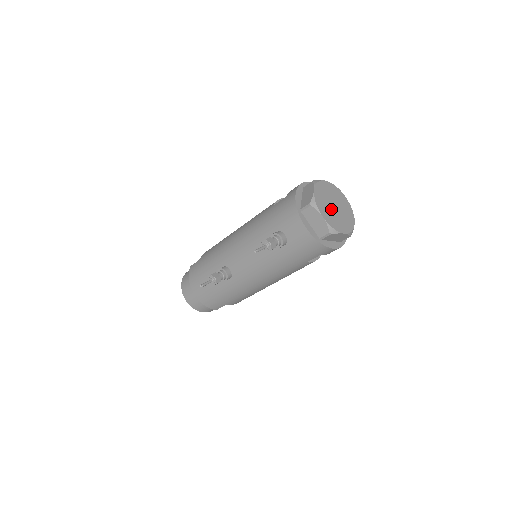
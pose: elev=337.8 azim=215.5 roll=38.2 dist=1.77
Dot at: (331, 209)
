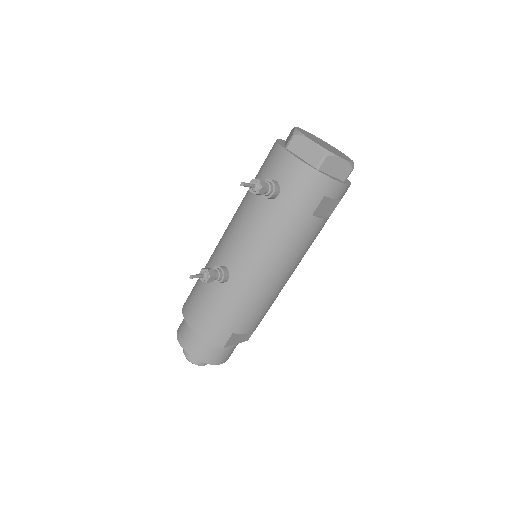
Dot at: (320, 143)
